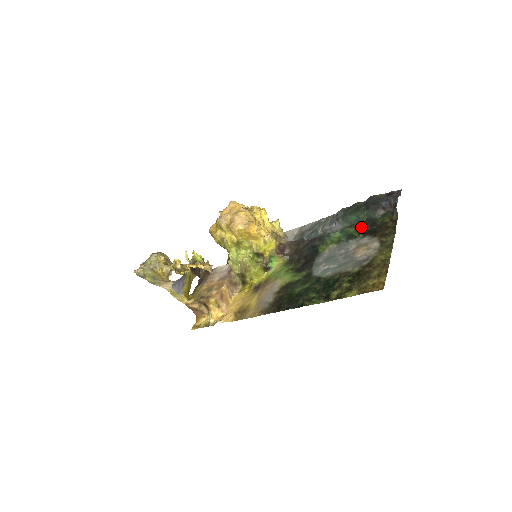
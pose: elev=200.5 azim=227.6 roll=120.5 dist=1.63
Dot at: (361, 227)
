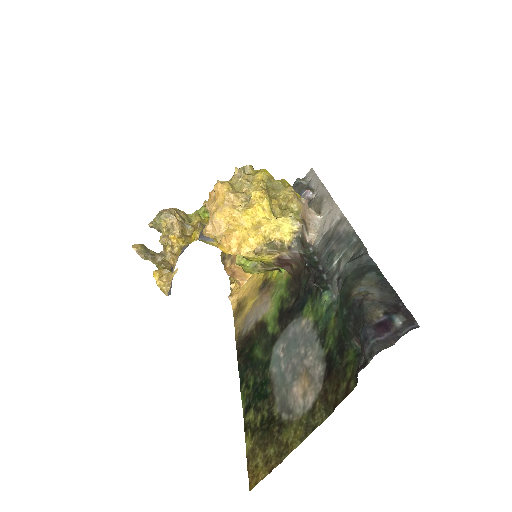
Dot at: (336, 335)
